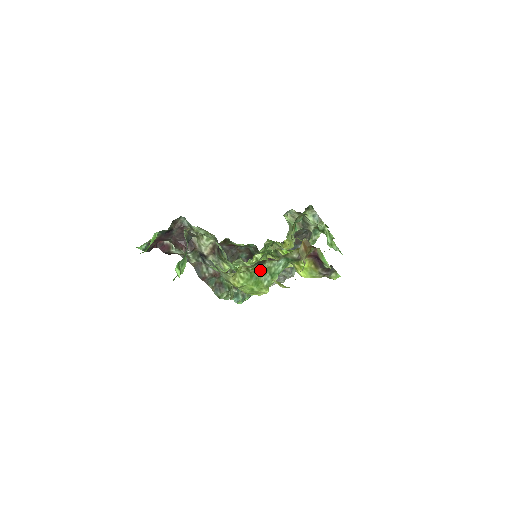
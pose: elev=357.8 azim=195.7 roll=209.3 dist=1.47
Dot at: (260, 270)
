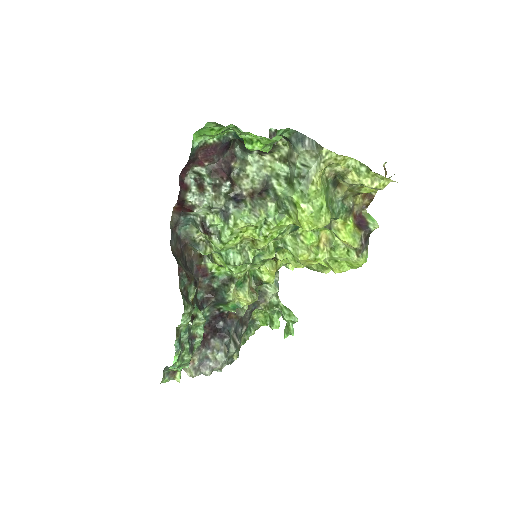
Dot at: (329, 195)
